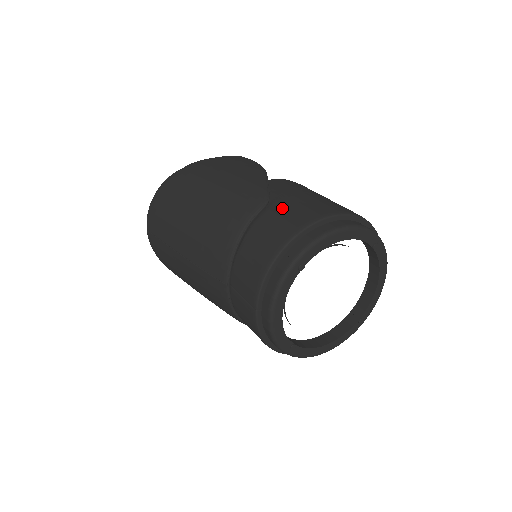
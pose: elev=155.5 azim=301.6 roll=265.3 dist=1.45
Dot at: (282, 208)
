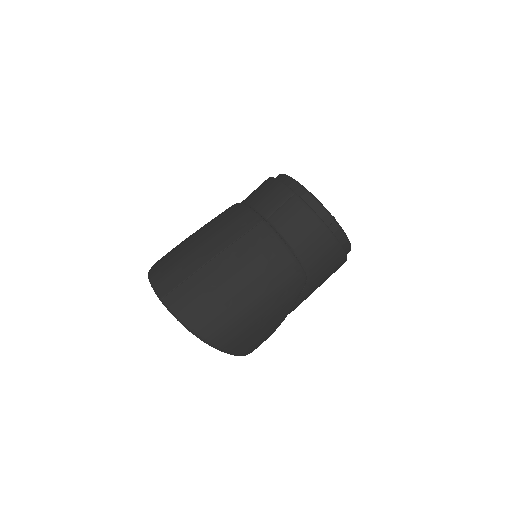
Dot at: occluded
